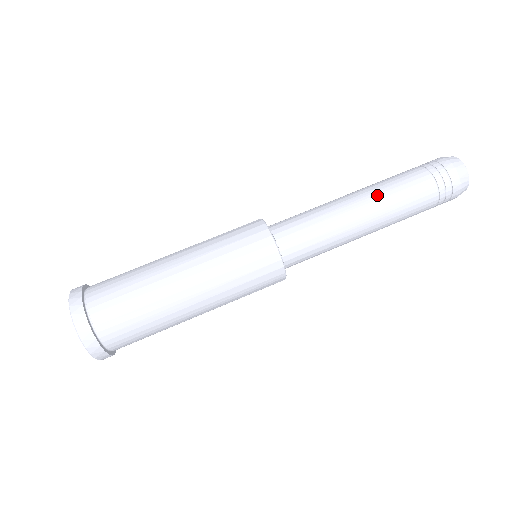
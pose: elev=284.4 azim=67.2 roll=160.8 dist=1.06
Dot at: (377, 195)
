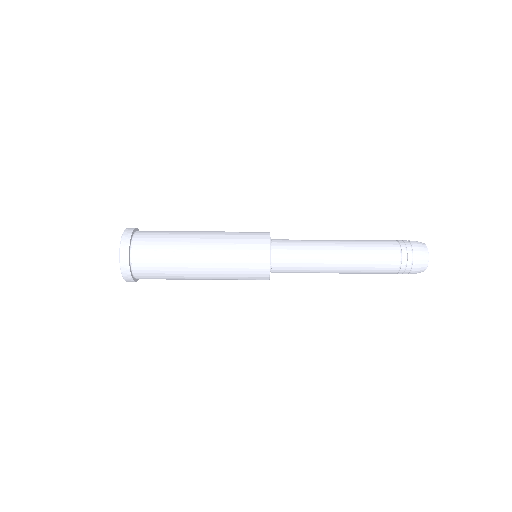
Dot at: (355, 244)
